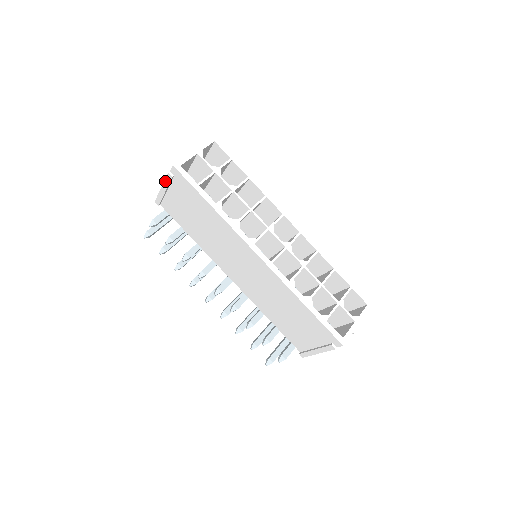
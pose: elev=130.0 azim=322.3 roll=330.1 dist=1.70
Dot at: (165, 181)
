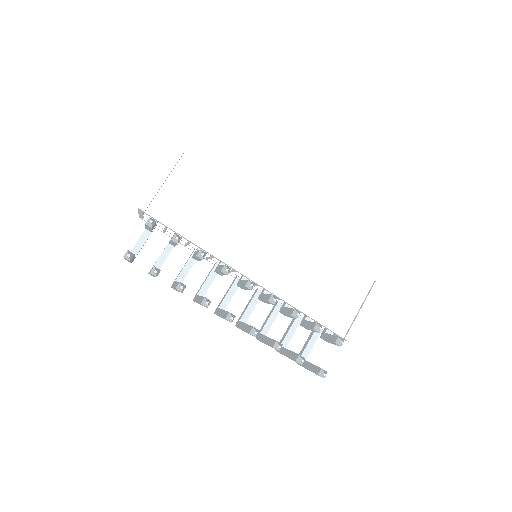
Dot at: (170, 163)
